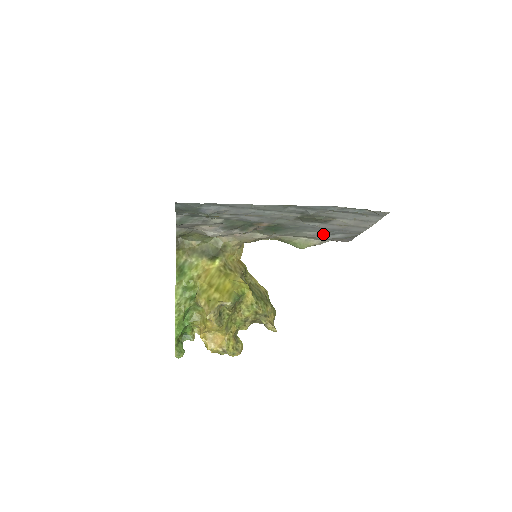
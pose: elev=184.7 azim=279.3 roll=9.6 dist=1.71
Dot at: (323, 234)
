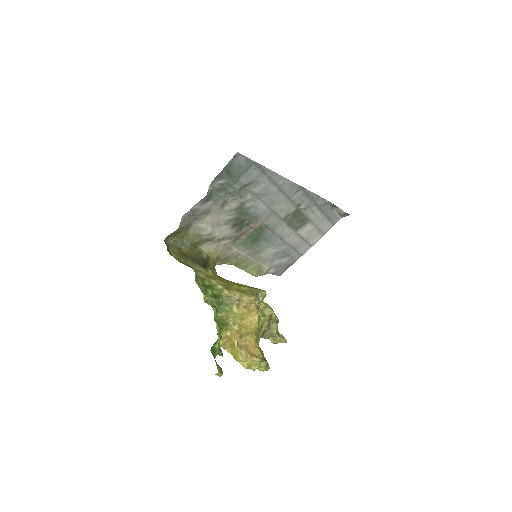
Dot at: (278, 255)
